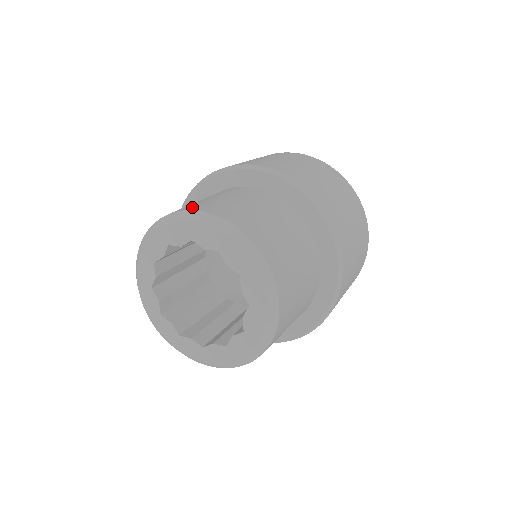
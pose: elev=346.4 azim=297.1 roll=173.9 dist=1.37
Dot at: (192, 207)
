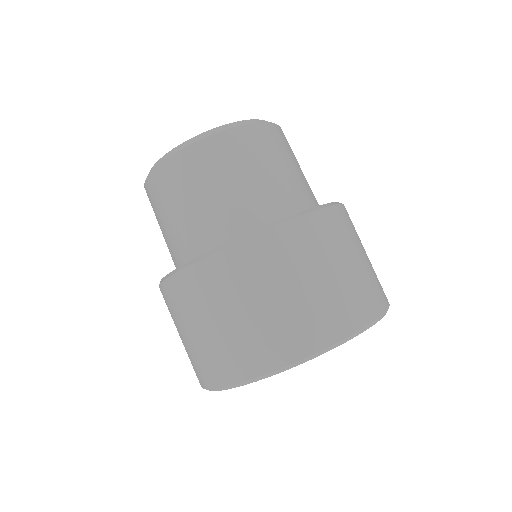
Dot at: occluded
